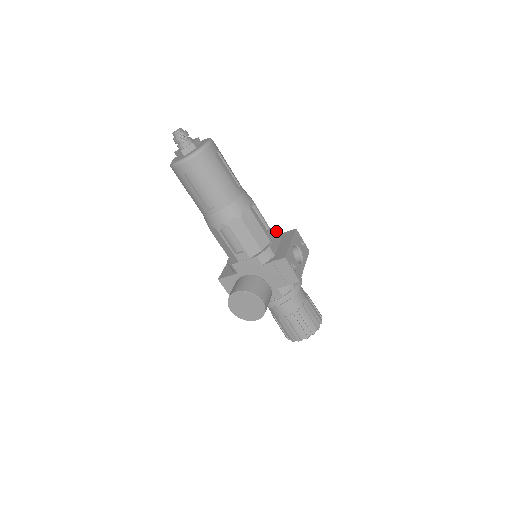
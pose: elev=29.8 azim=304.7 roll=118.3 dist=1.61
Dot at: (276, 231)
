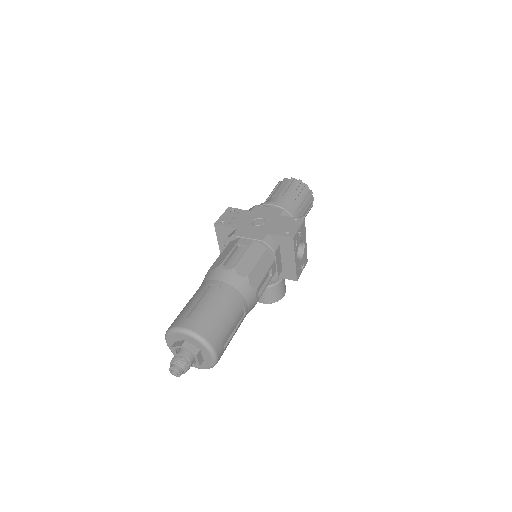
Dot at: (275, 254)
